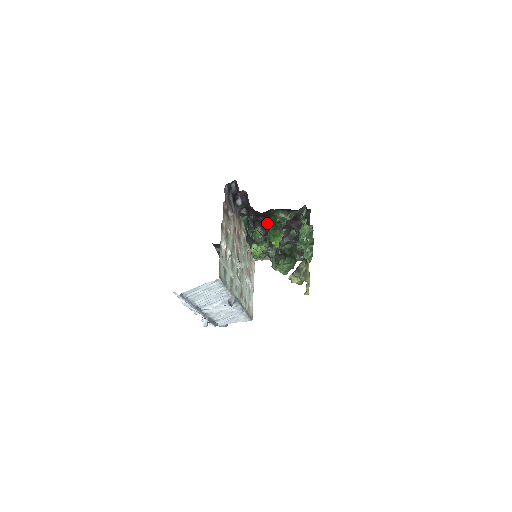
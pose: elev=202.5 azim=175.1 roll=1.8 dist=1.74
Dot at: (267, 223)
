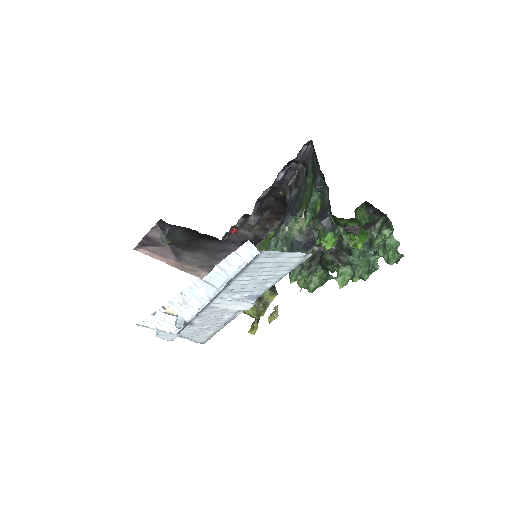
Dot at: (265, 223)
